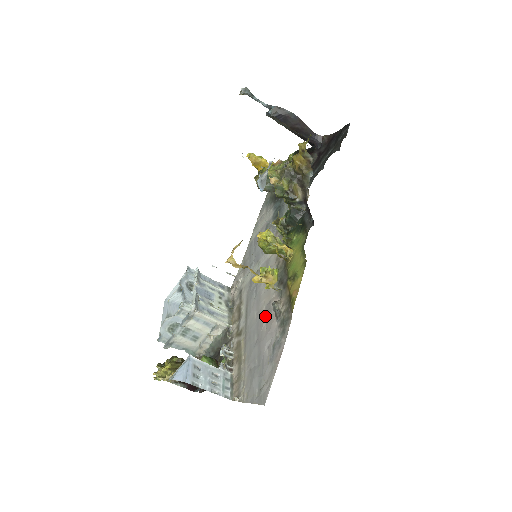
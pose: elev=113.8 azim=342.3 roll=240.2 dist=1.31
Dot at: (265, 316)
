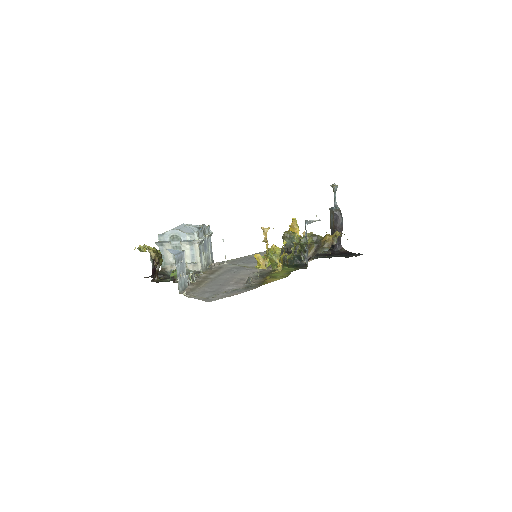
Dot at: (236, 280)
